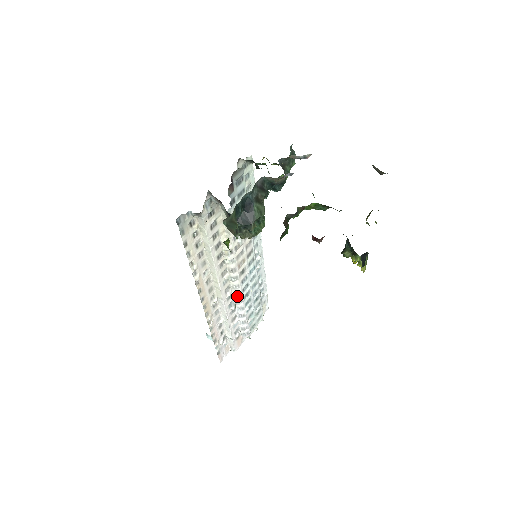
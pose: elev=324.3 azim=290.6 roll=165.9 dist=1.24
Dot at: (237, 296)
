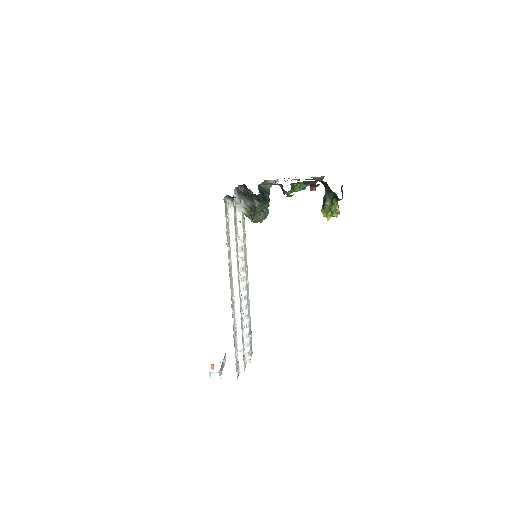
Dot at: (244, 300)
